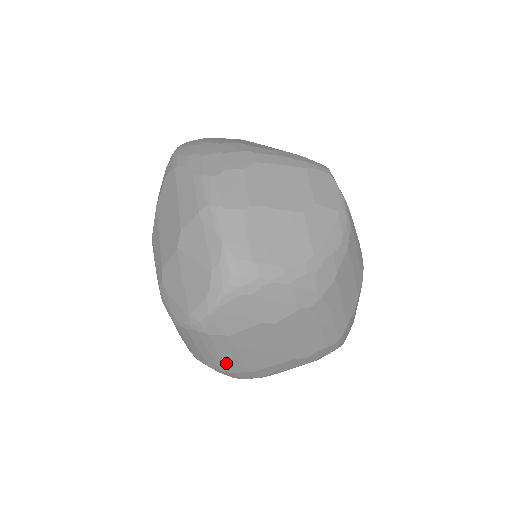
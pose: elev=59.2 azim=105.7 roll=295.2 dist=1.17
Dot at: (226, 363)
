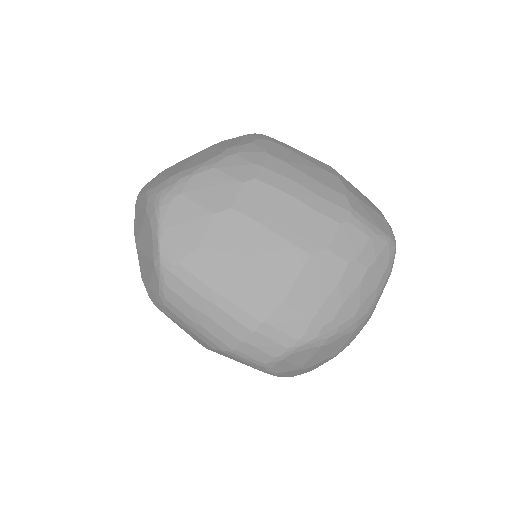
Dot at: (239, 306)
